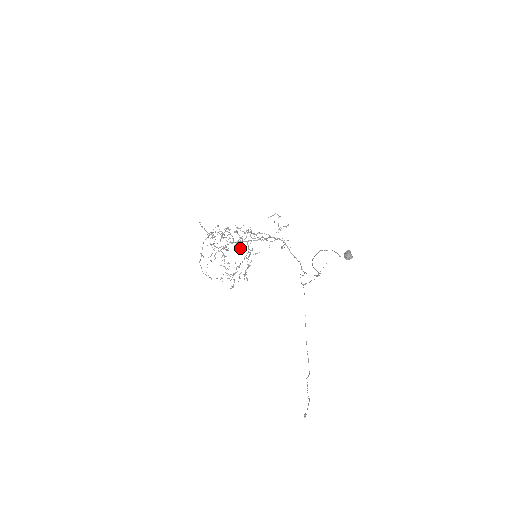
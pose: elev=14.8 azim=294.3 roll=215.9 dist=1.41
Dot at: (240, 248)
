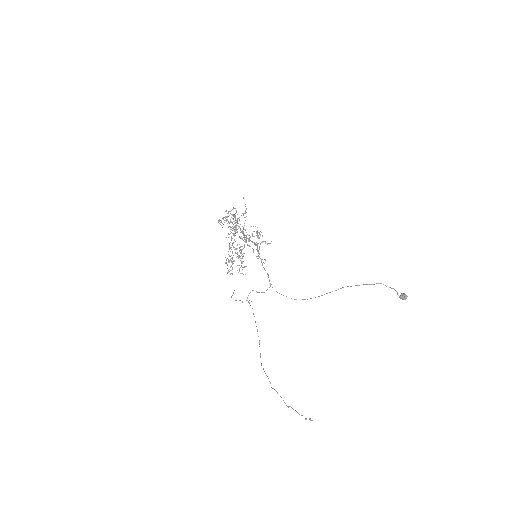
Dot at: (268, 243)
